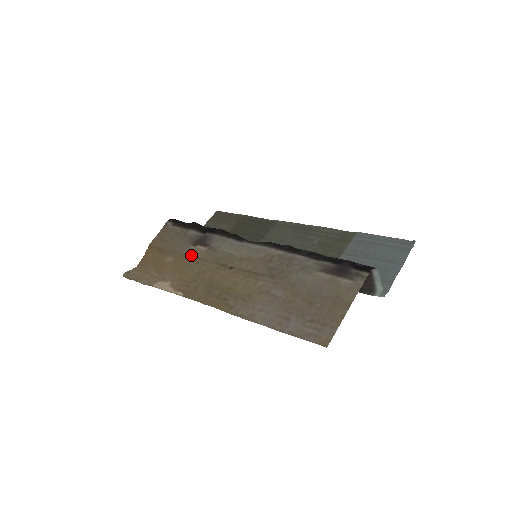
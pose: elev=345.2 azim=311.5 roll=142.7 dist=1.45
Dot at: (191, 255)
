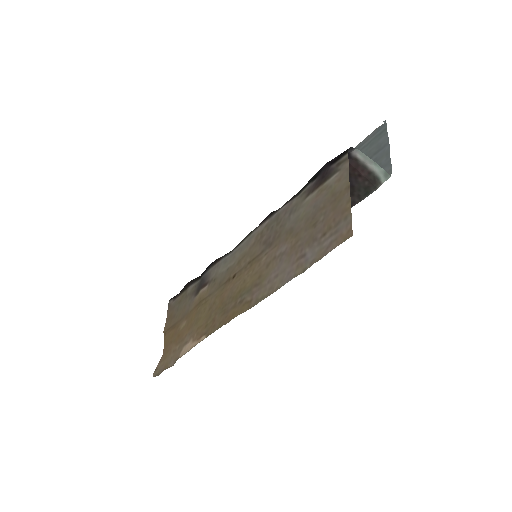
Dot at: (198, 303)
